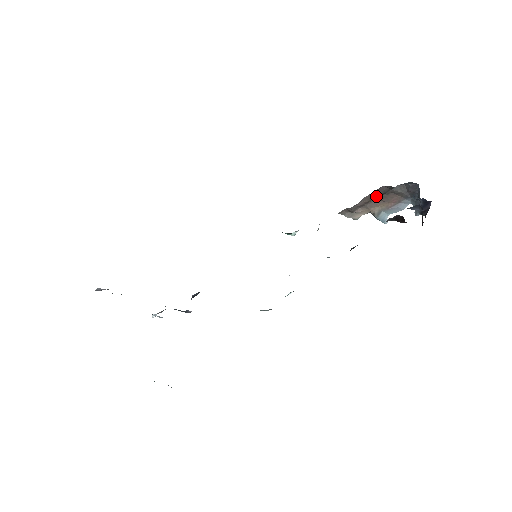
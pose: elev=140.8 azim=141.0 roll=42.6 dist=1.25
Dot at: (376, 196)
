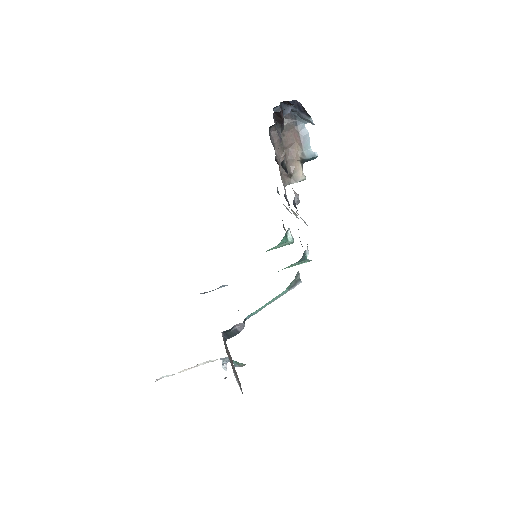
Dot at: (281, 145)
